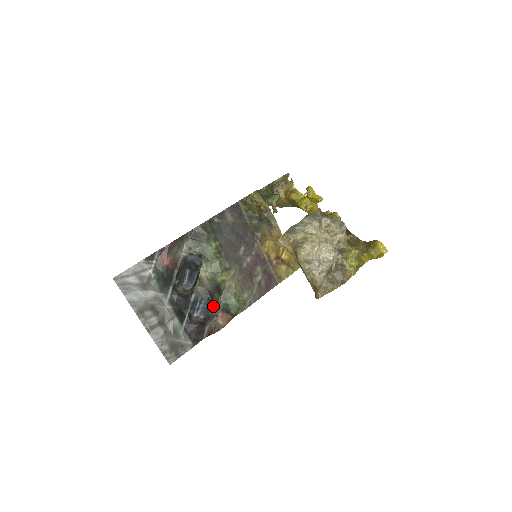
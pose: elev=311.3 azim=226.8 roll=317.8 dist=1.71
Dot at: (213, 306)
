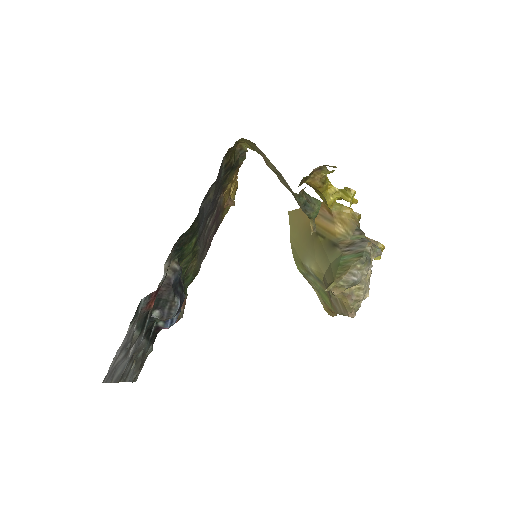
Dot at: occluded
